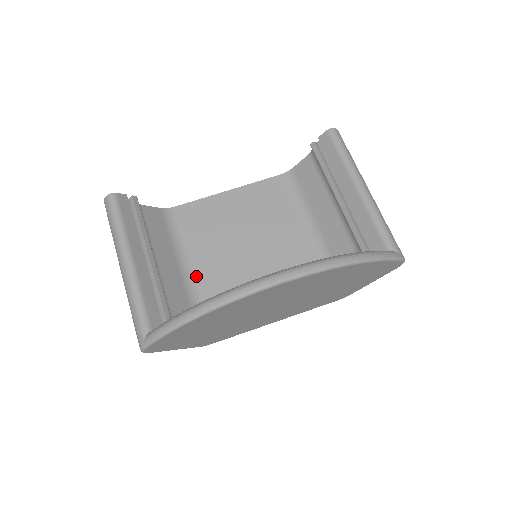
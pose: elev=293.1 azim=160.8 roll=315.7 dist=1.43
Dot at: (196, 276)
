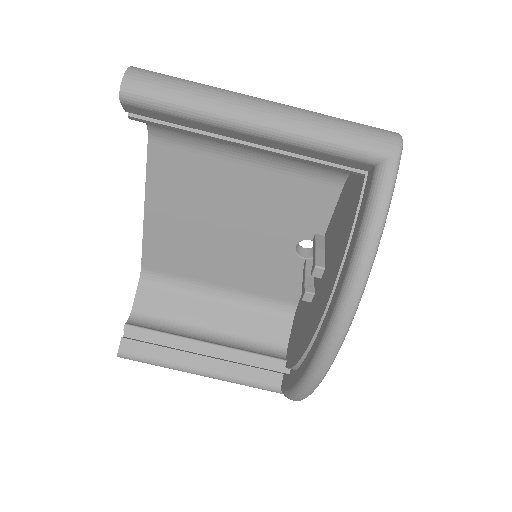
Dot at: (235, 290)
